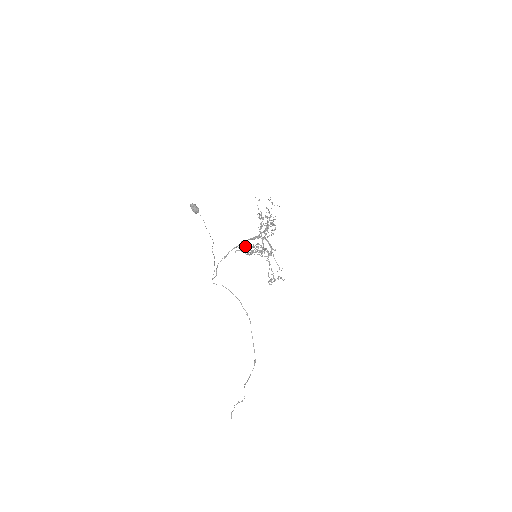
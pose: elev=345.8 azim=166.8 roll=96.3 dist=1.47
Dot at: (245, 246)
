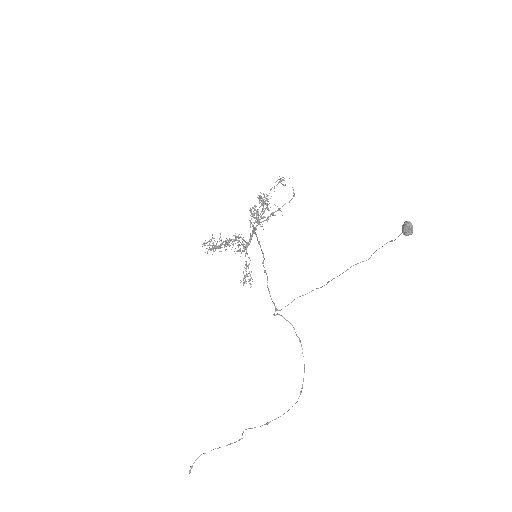
Dot at: (215, 241)
